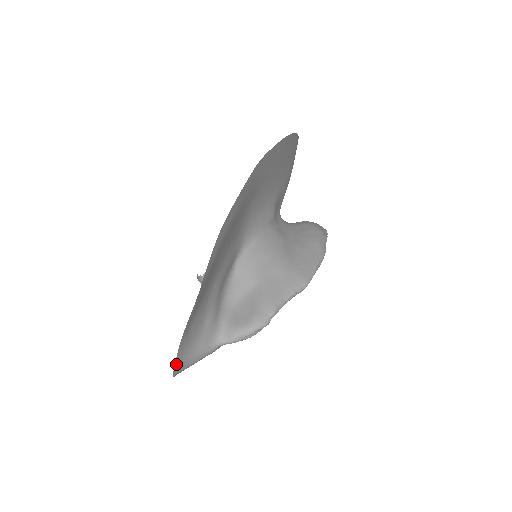
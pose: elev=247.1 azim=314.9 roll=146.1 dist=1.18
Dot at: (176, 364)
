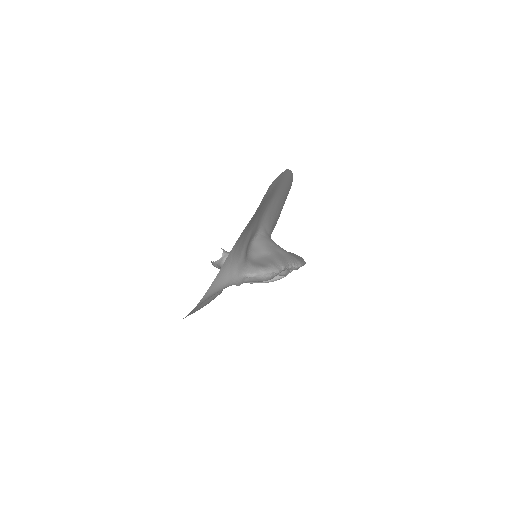
Dot at: (221, 269)
